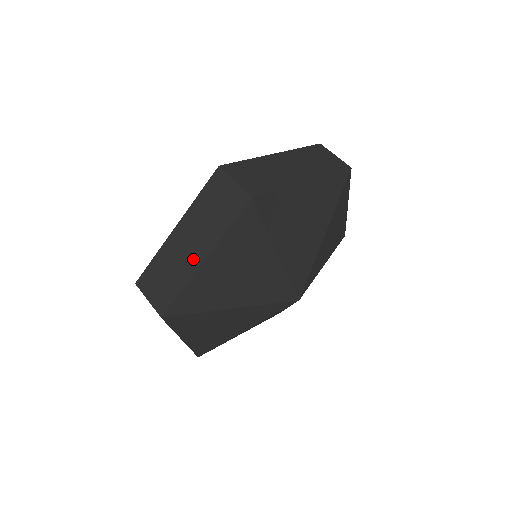
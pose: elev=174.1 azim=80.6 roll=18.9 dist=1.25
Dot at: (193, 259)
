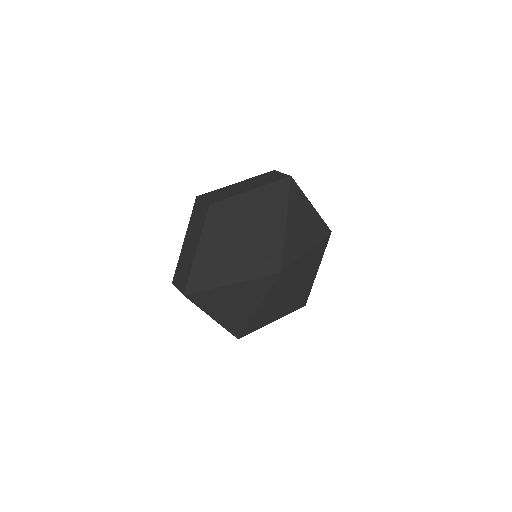
Dot at: (192, 253)
